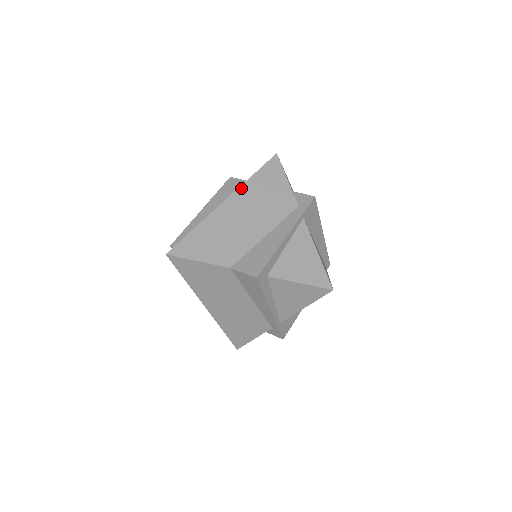
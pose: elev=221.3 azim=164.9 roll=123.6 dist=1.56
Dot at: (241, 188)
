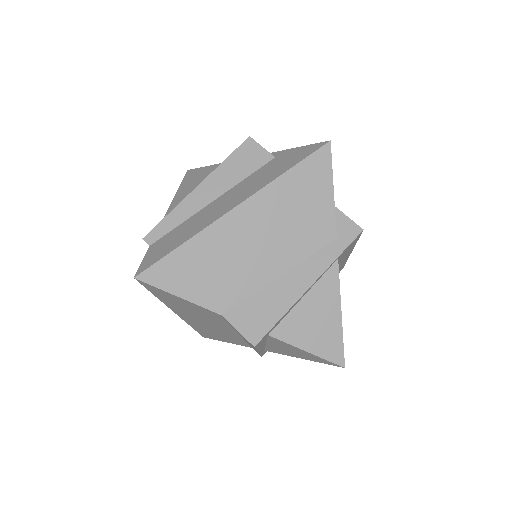
Dot at: (264, 191)
